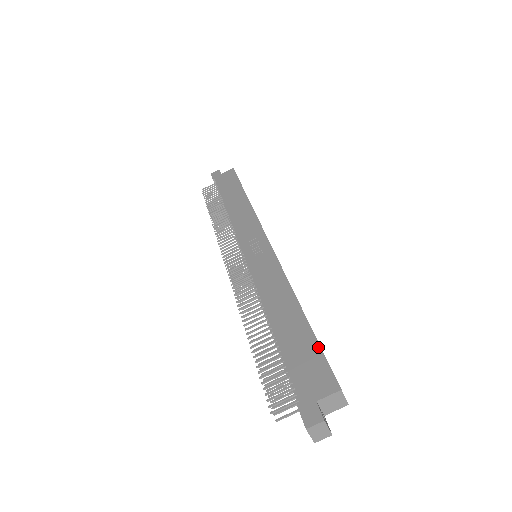
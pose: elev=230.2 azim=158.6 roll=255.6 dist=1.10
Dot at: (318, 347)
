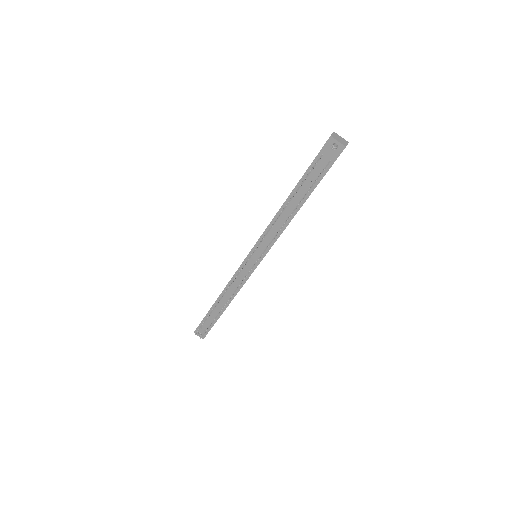
Dot at: occluded
